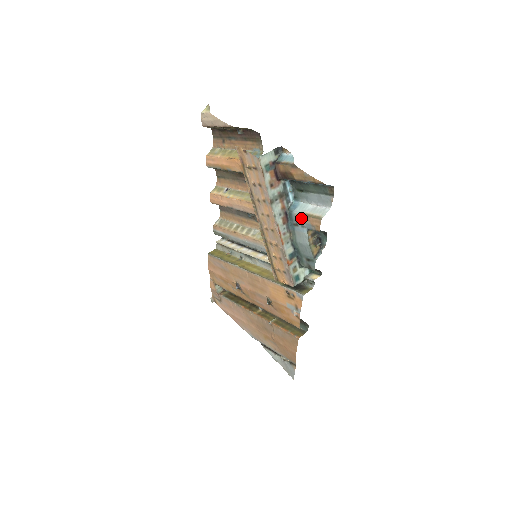
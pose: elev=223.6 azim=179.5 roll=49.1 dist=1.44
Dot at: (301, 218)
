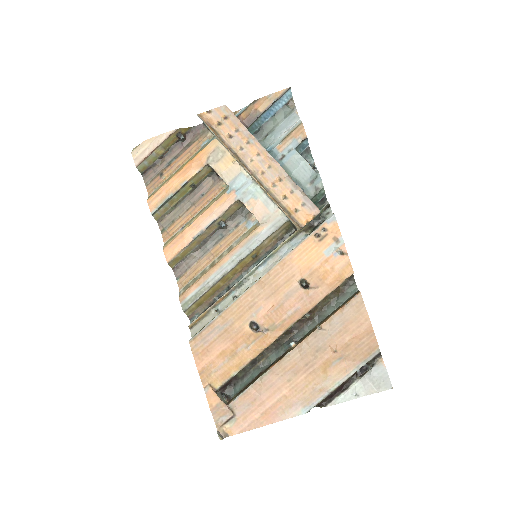
Dot at: (284, 144)
